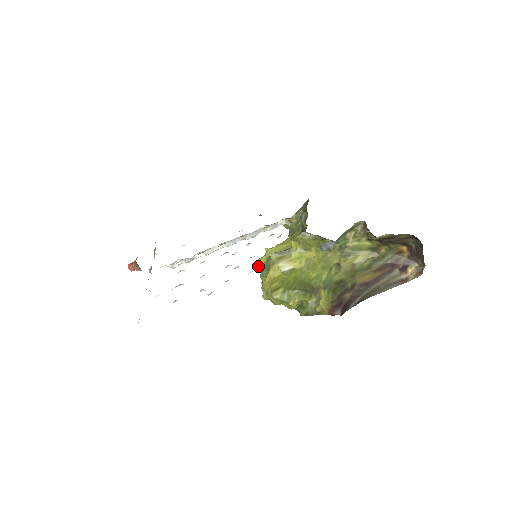
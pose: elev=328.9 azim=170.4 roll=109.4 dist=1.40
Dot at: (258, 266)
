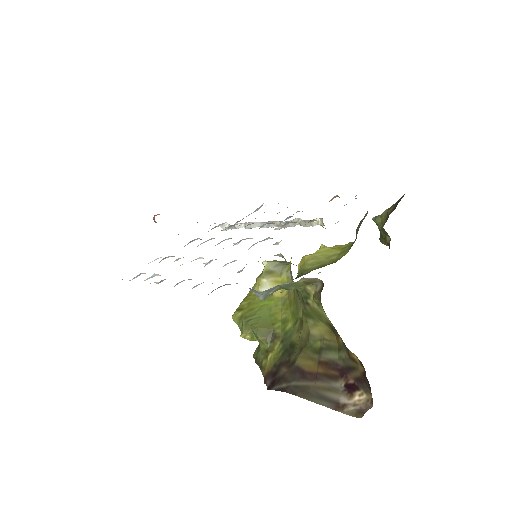
Dot at: (298, 264)
